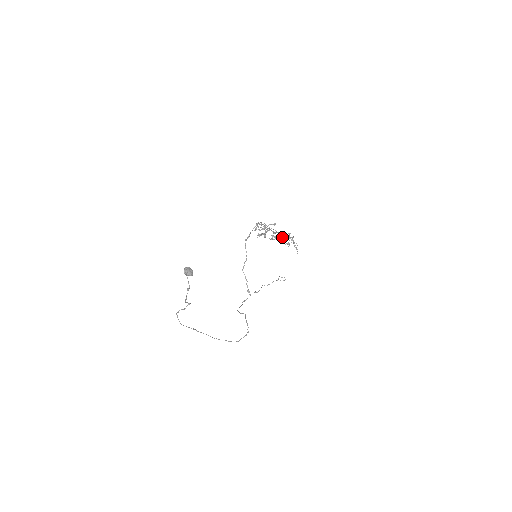
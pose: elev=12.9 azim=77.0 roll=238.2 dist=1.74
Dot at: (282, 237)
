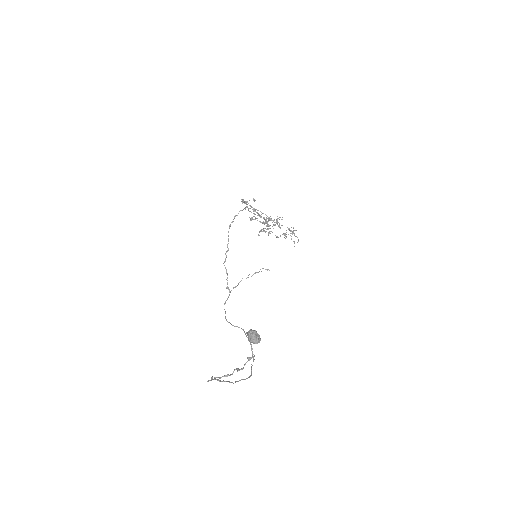
Dot at: occluded
